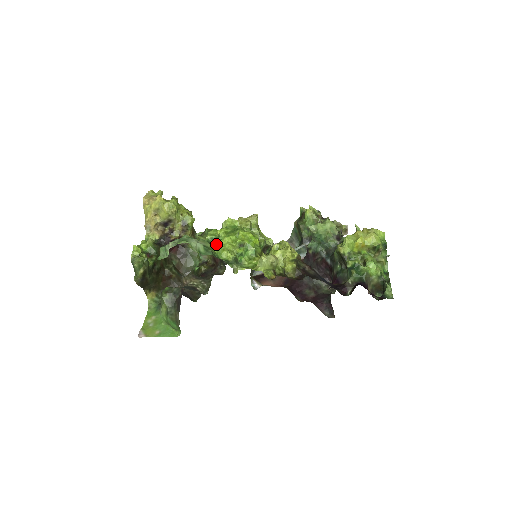
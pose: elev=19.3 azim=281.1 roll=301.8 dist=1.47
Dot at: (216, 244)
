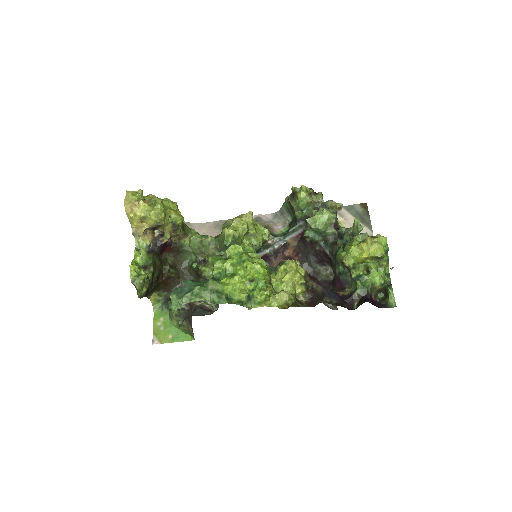
Dot at: (226, 283)
